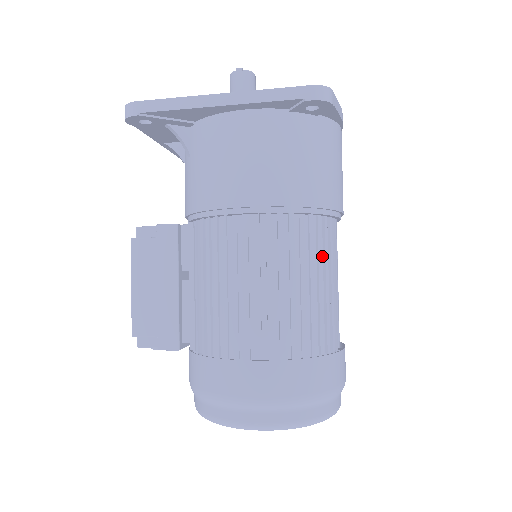
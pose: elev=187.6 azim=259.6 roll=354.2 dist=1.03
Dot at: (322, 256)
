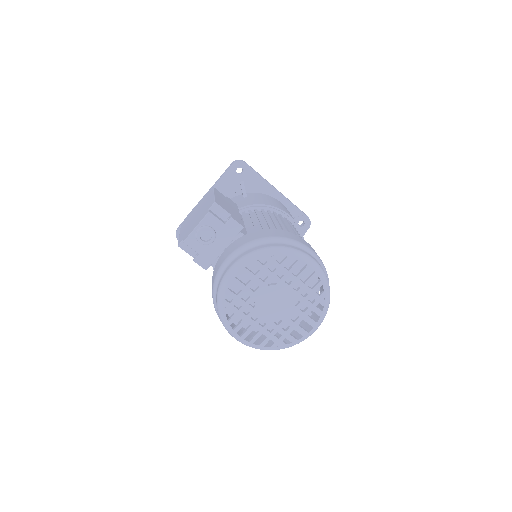
Dot at: occluded
